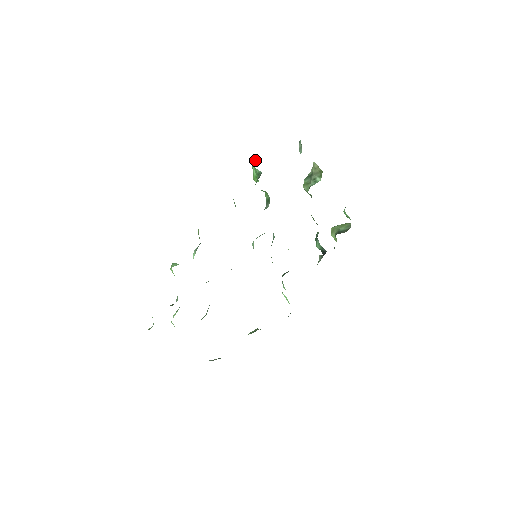
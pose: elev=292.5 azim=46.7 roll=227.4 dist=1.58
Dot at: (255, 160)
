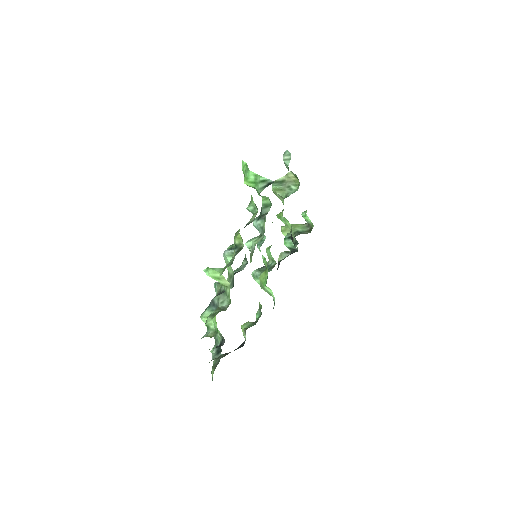
Dot at: (245, 165)
